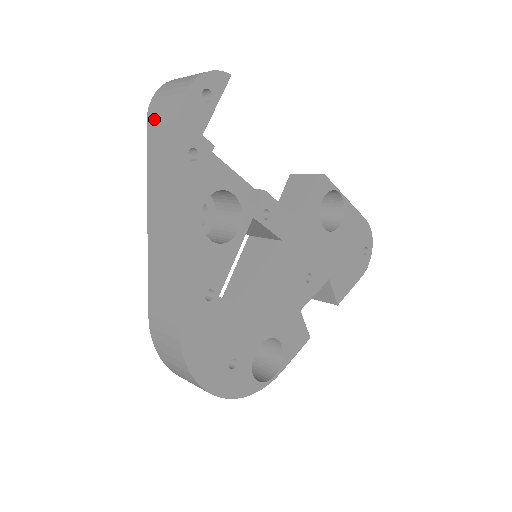
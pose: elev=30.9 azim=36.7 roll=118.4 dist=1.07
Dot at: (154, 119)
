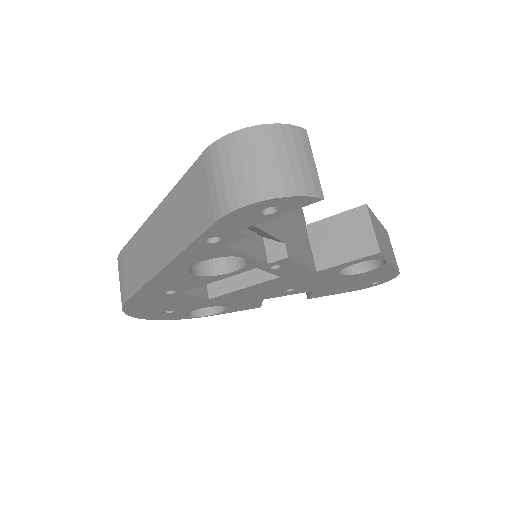
Dot at: (207, 166)
